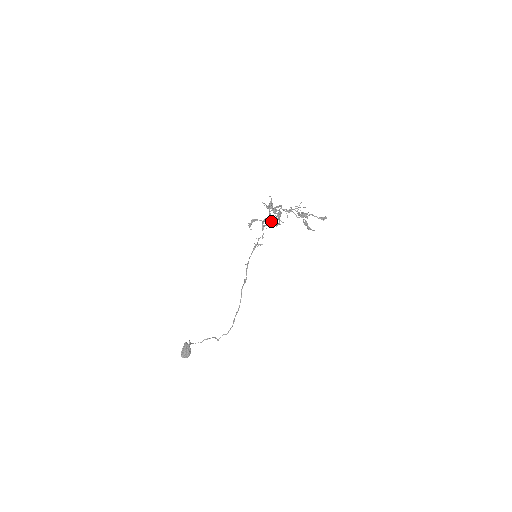
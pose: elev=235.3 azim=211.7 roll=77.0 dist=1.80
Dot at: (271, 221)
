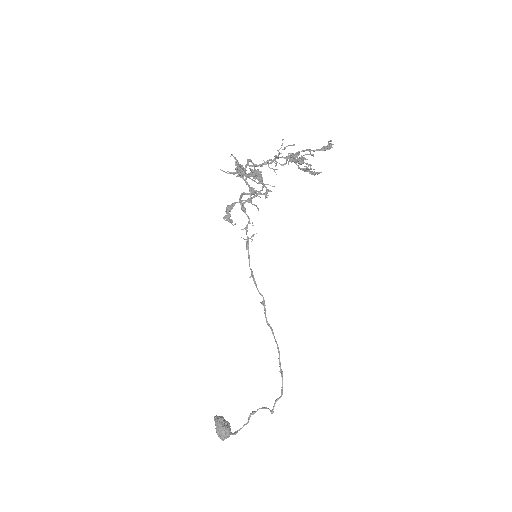
Dot at: (254, 193)
